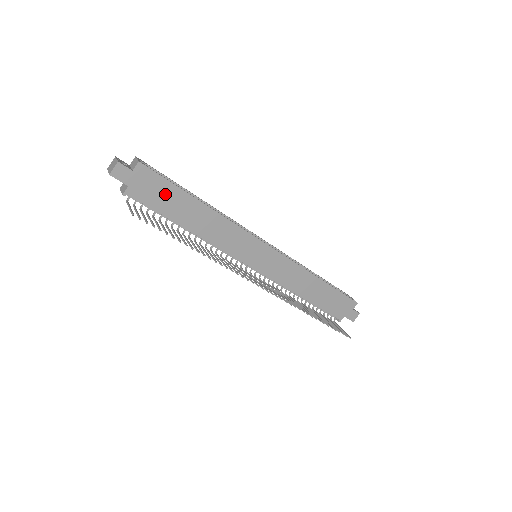
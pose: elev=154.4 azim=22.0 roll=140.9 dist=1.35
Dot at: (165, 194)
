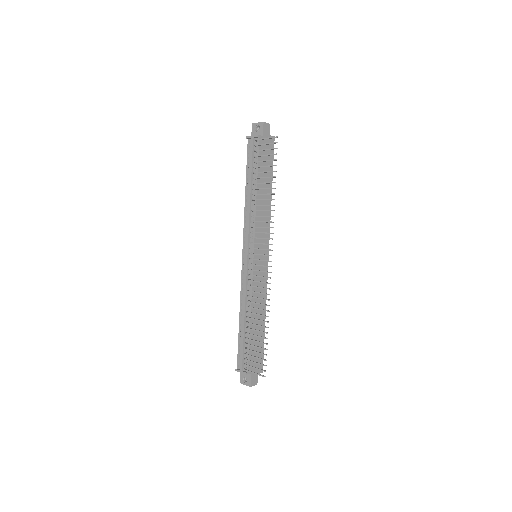
Dot at: (267, 162)
